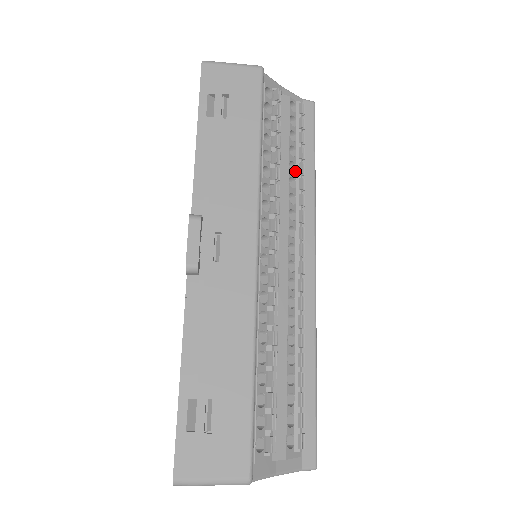
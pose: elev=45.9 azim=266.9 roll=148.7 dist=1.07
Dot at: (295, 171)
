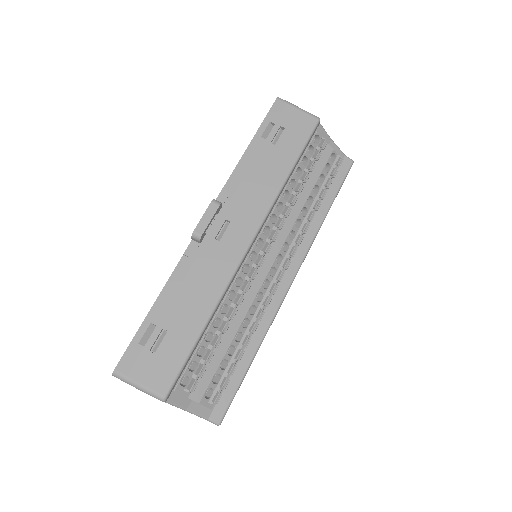
Dot at: (311, 205)
